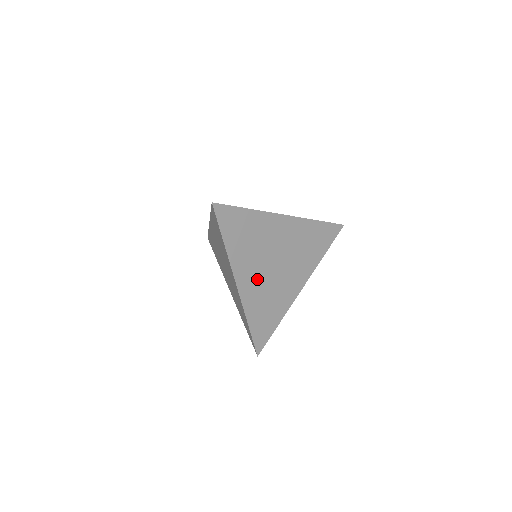
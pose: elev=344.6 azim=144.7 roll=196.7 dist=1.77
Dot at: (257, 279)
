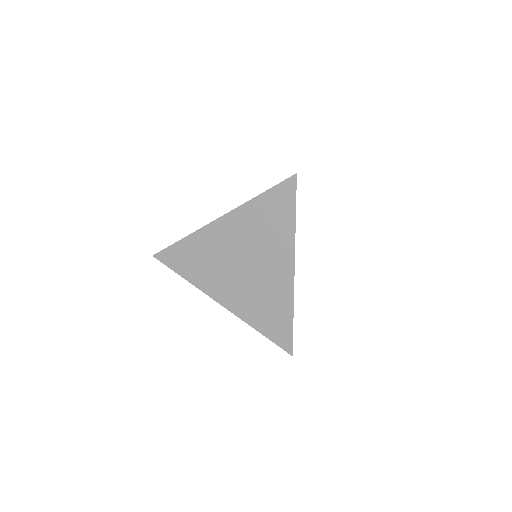
Dot at: occluded
